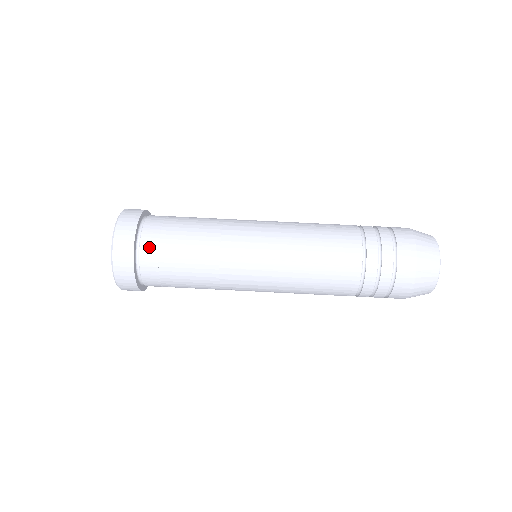
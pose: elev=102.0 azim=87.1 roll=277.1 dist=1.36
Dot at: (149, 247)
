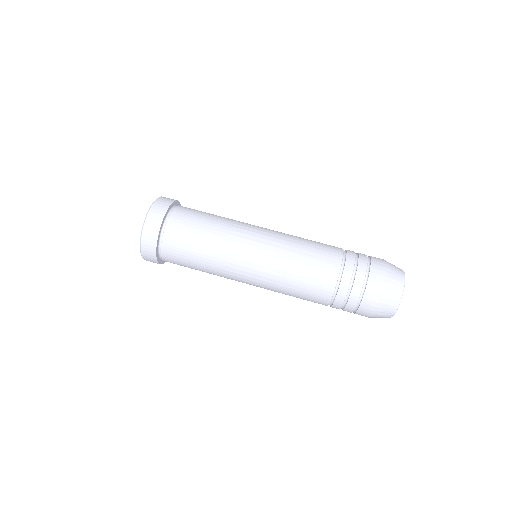
Dot at: (168, 248)
